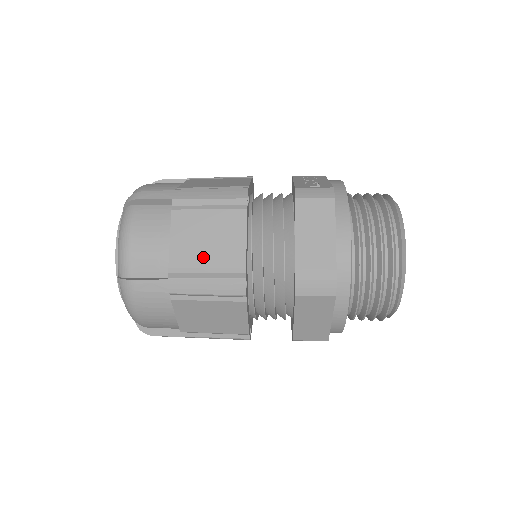
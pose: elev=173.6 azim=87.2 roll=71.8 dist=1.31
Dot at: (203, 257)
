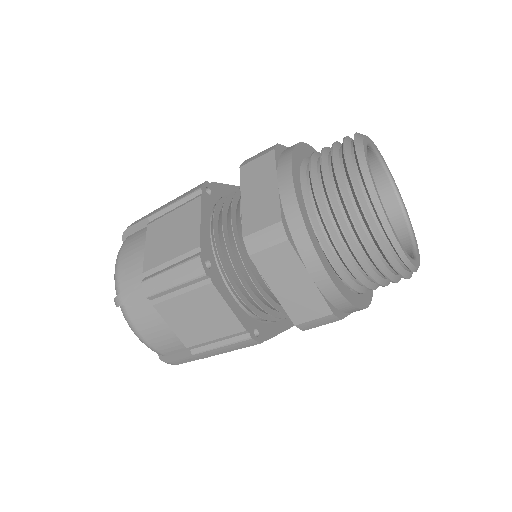
Dot at: (167, 252)
